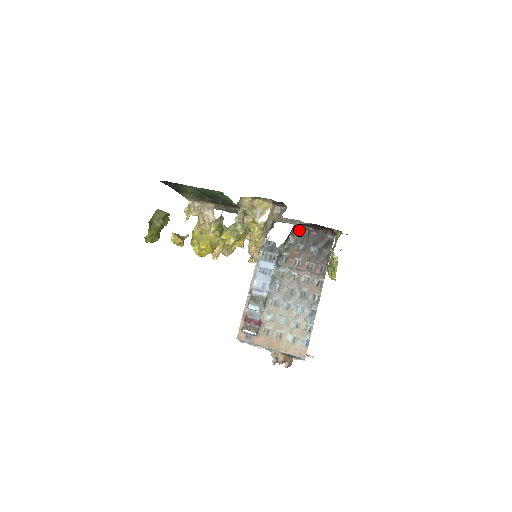
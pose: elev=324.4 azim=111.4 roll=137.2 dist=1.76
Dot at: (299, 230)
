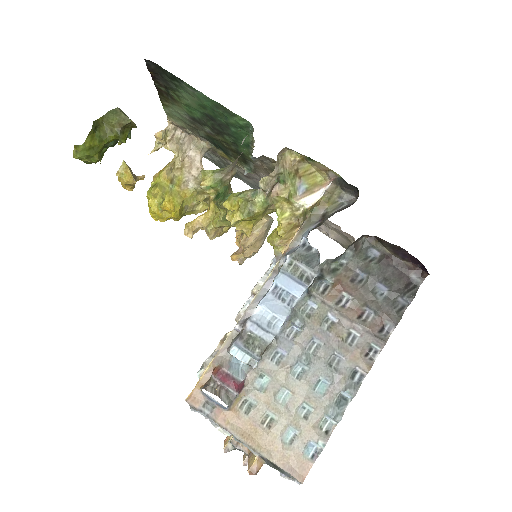
Dot at: (366, 246)
